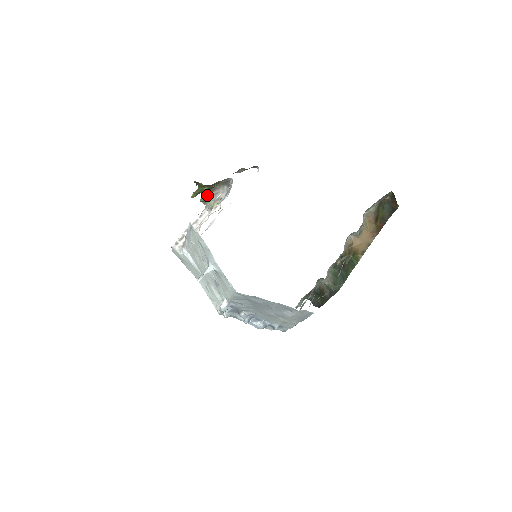
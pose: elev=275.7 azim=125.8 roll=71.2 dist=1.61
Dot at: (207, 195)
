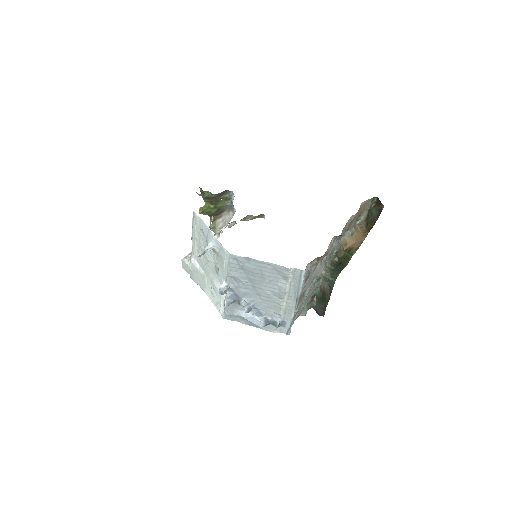
Dot at: (215, 222)
